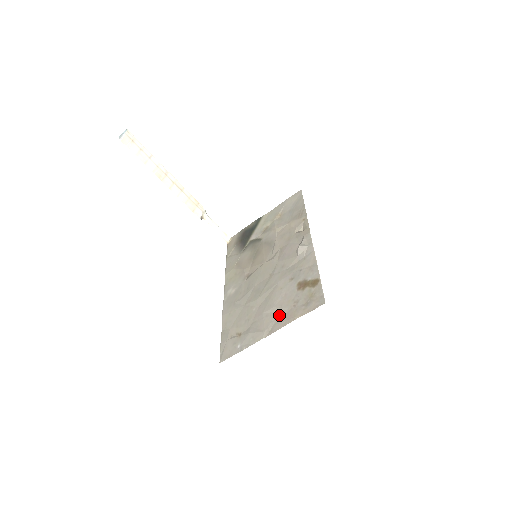
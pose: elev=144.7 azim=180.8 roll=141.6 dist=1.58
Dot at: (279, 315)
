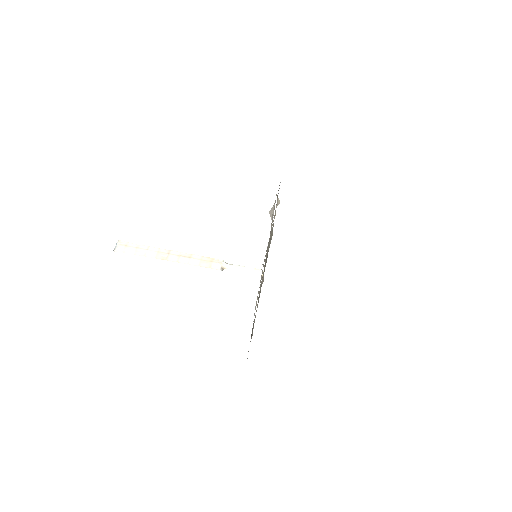
Dot at: occluded
